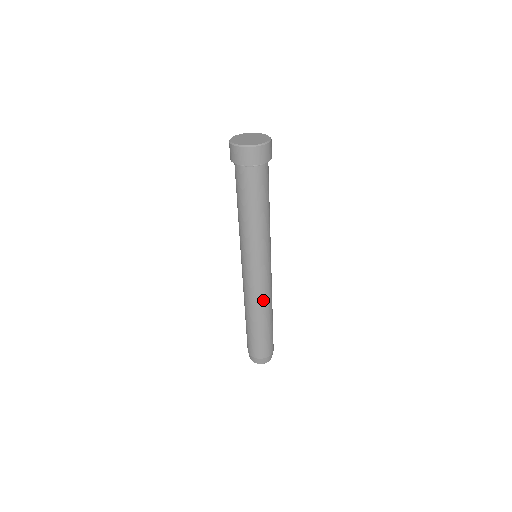
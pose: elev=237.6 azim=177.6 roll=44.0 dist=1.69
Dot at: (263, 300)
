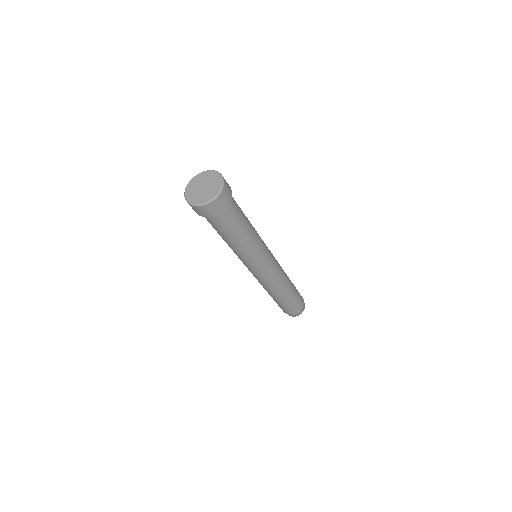
Dot at: (270, 287)
